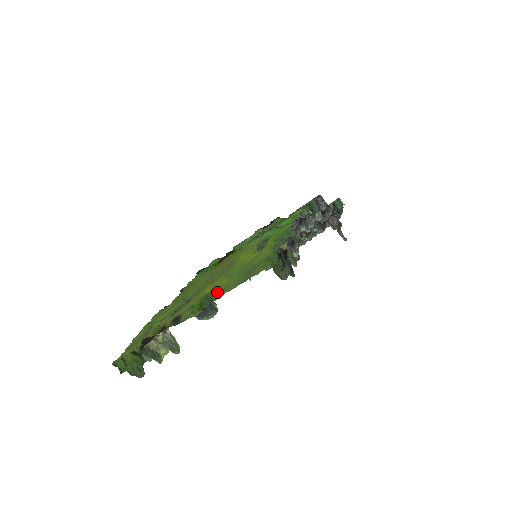
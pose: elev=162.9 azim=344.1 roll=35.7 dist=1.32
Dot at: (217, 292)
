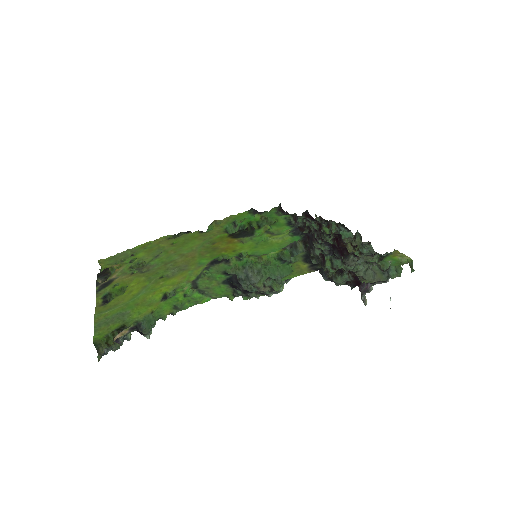
Dot at: (116, 300)
